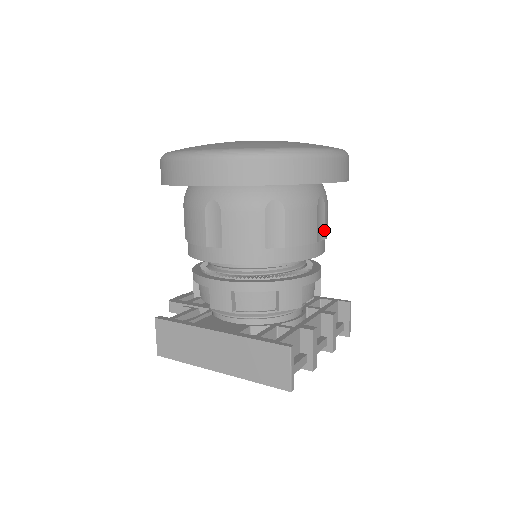
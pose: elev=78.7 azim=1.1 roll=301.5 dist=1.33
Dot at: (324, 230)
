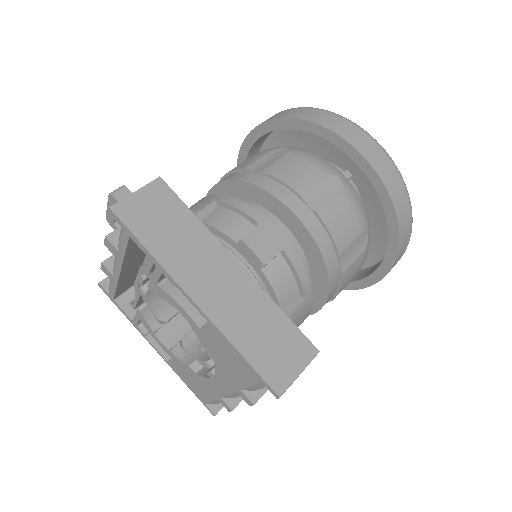
Dot at: occluded
